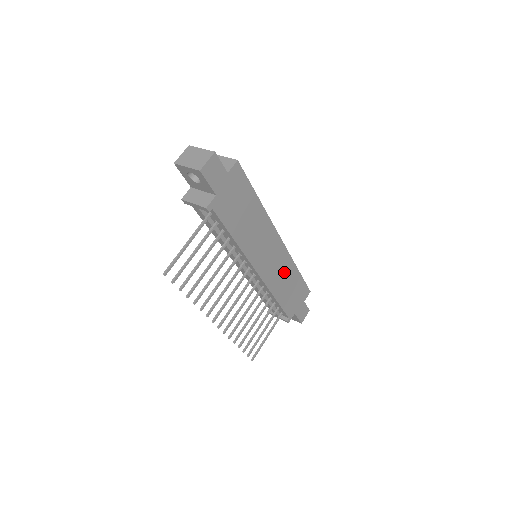
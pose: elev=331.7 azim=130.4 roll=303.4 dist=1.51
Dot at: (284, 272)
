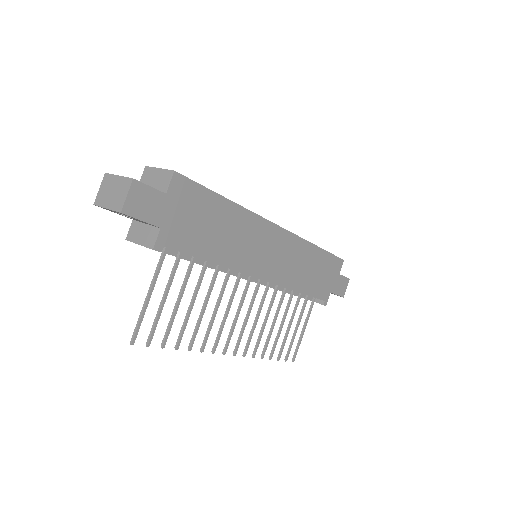
Dot at: (299, 259)
